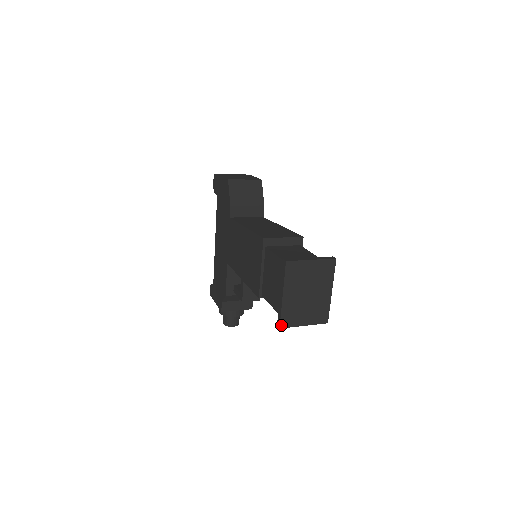
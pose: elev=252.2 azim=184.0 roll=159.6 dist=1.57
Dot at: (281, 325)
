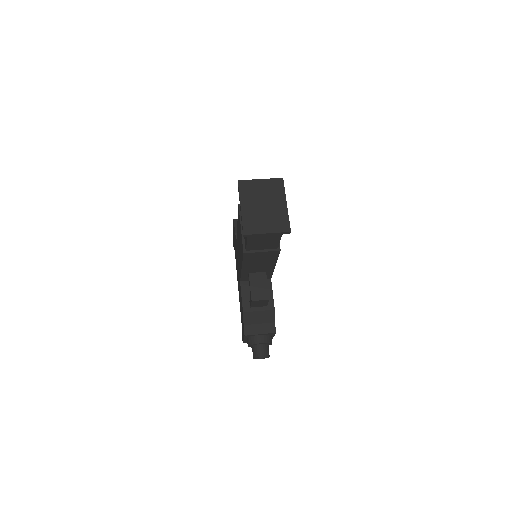
Dot at: (244, 232)
